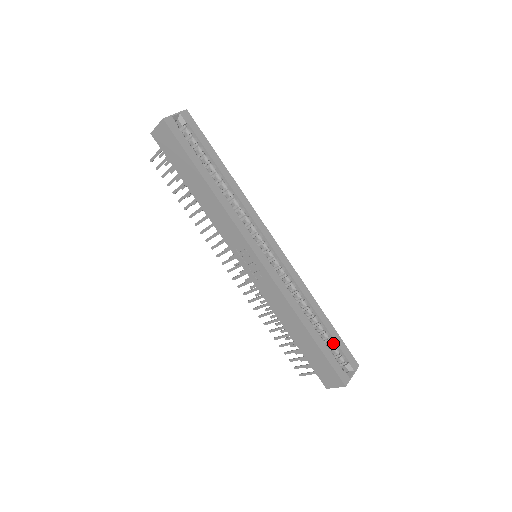
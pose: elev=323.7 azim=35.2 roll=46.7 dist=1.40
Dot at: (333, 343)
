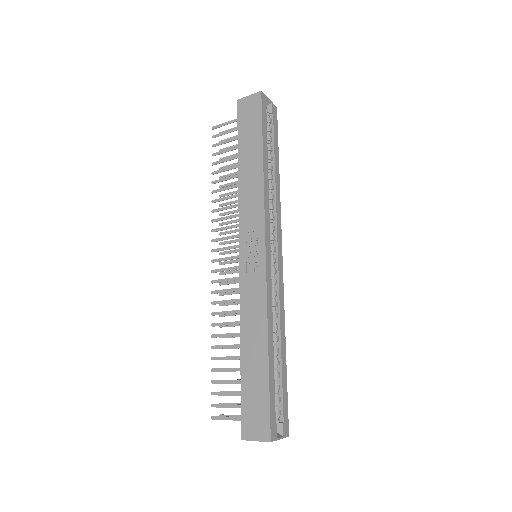
Dot at: (279, 389)
